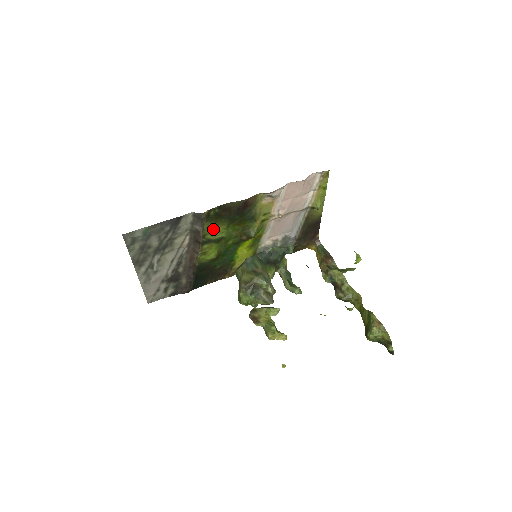
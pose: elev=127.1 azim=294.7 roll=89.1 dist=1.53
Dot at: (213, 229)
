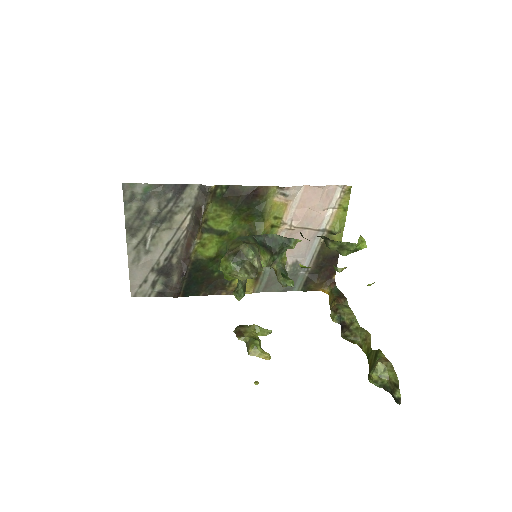
Dot at: (217, 215)
